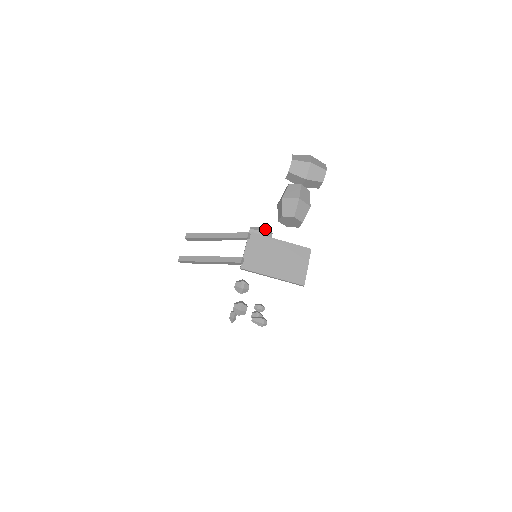
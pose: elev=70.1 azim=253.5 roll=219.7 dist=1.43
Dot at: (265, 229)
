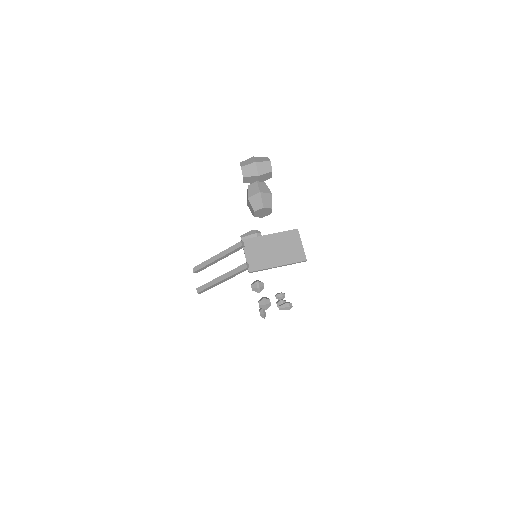
Dot at: (253, 232)
